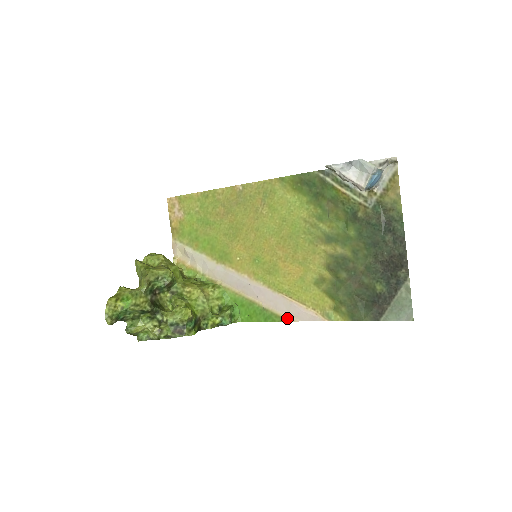
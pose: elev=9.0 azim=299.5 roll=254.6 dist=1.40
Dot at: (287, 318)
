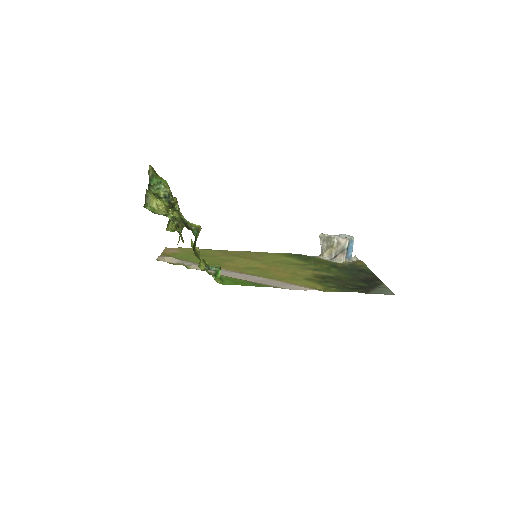
Dot at: (277, 287)
